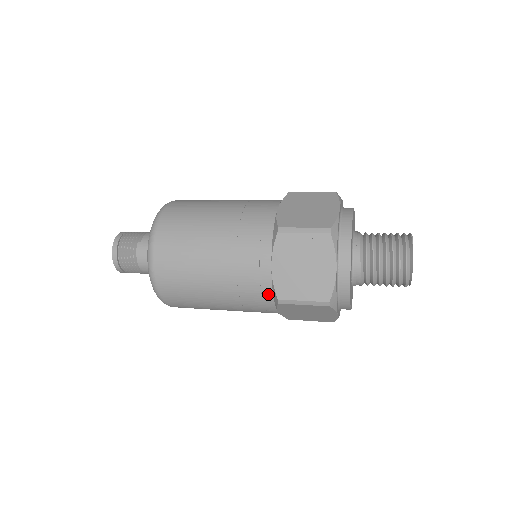
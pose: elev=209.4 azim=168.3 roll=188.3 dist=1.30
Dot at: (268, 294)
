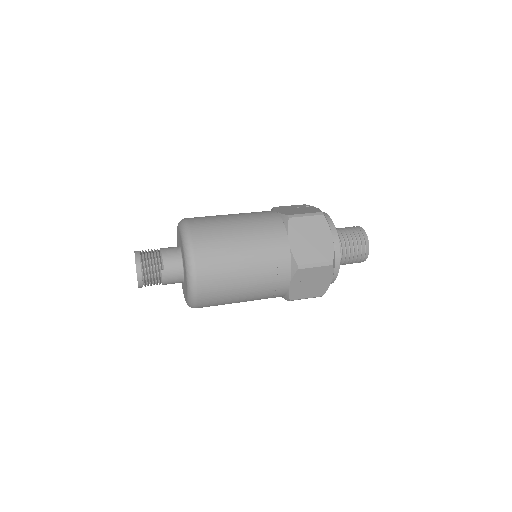
Dot at: (281, 296)
